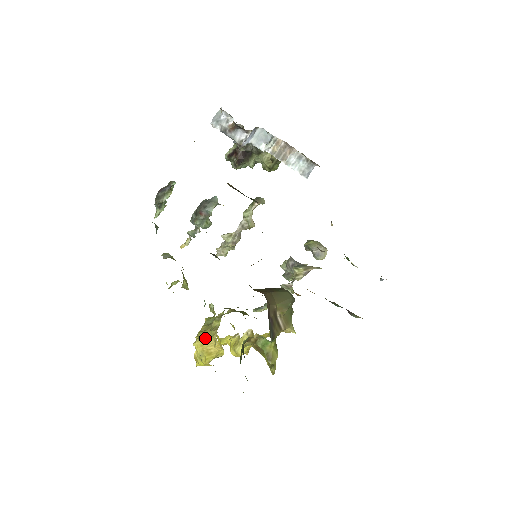
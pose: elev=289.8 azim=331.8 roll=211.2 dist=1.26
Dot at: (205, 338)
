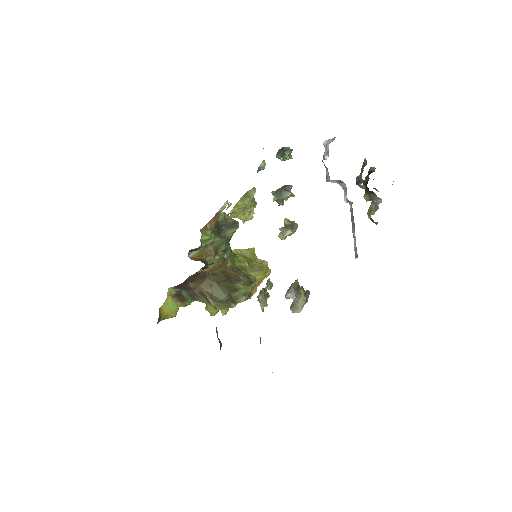
Dot at: occluded
